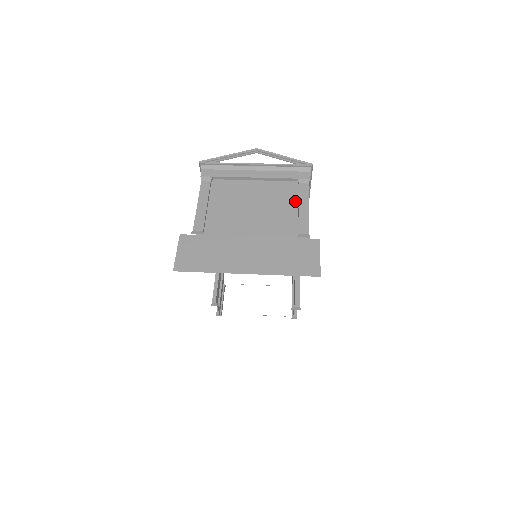
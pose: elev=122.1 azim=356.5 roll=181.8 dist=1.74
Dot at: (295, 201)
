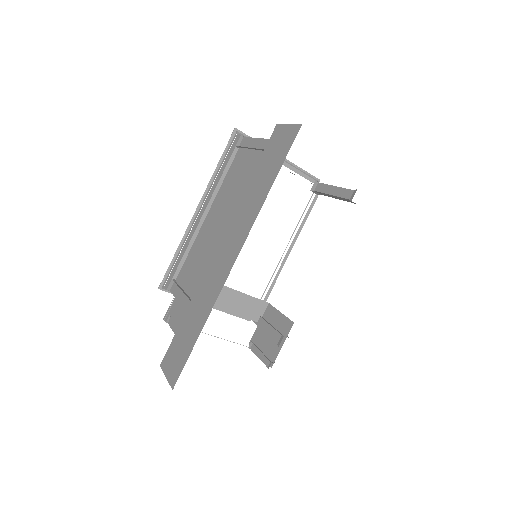
Dot at: (326, 185)
